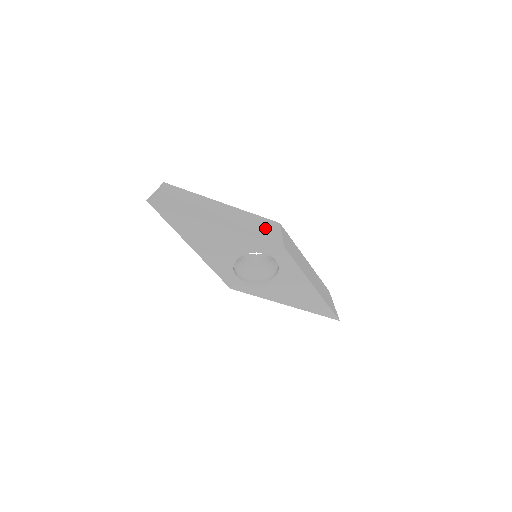
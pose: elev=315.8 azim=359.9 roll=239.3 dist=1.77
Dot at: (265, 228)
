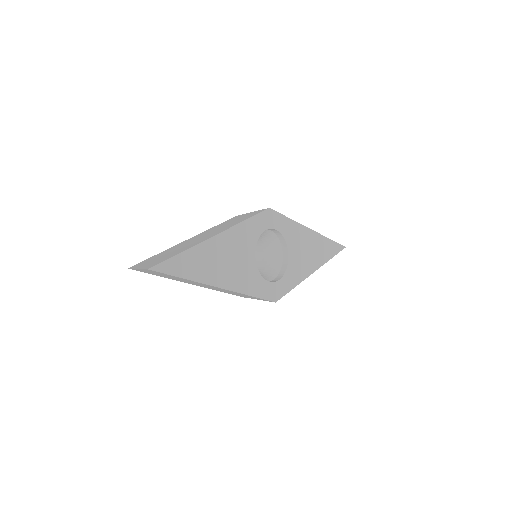
Dot at: occluded
